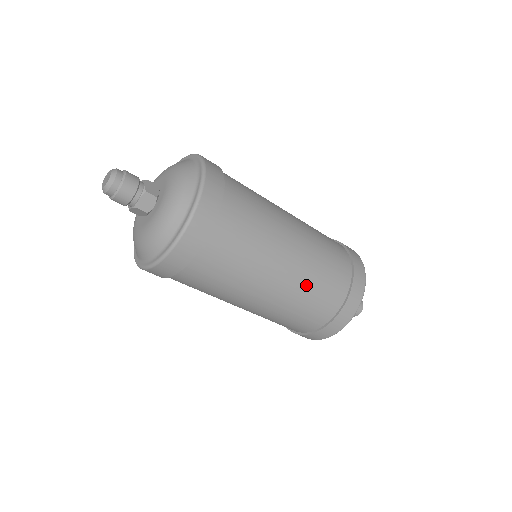
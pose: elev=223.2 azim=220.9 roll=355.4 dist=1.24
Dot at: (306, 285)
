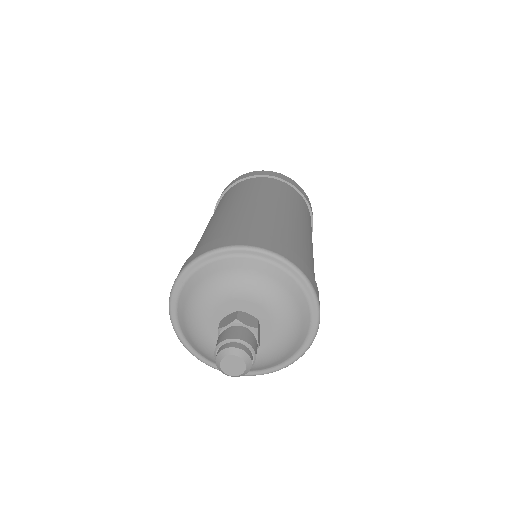
Dot at: occluded
